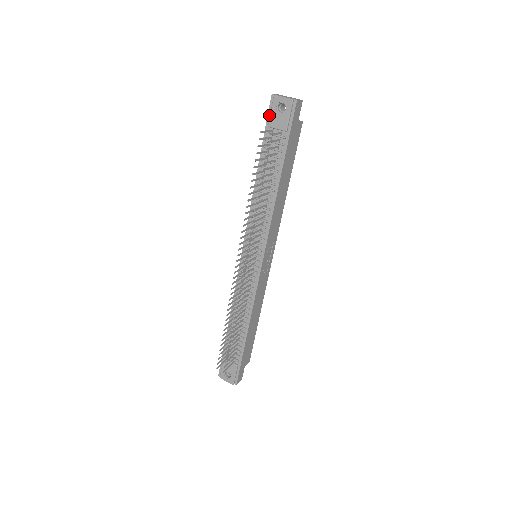
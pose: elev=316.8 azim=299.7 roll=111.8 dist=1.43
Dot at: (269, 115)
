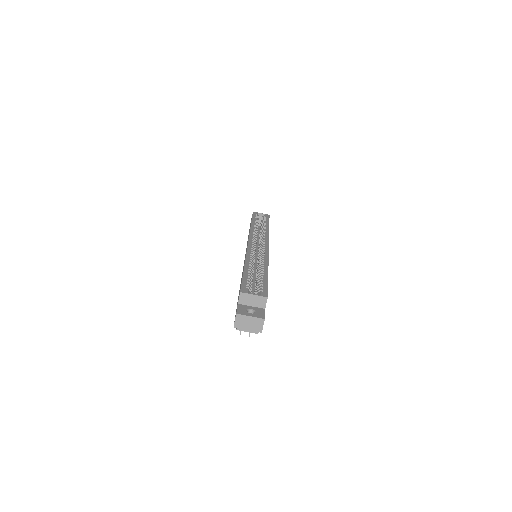
Dot at: occluded
